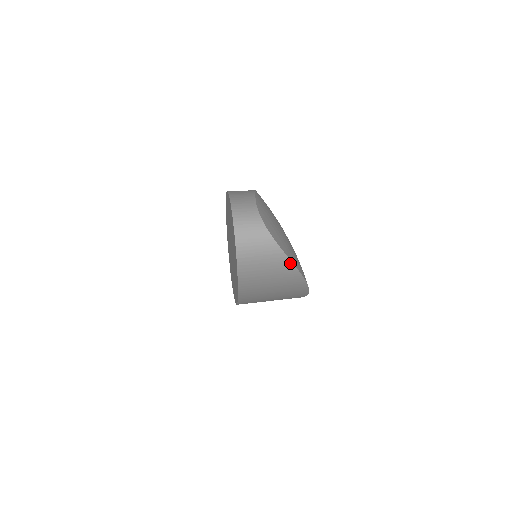
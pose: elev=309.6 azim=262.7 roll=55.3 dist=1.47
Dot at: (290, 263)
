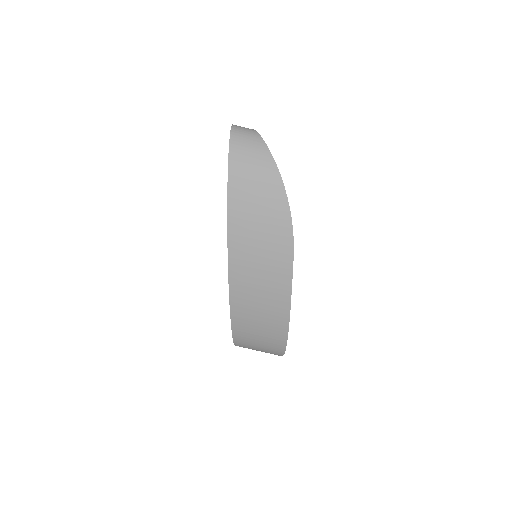
Dot at: (270, 155)
